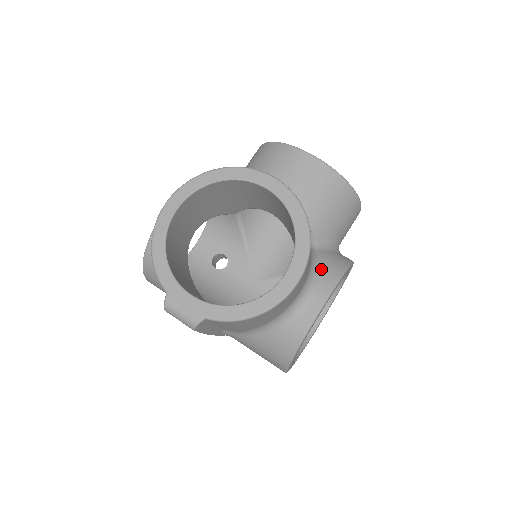
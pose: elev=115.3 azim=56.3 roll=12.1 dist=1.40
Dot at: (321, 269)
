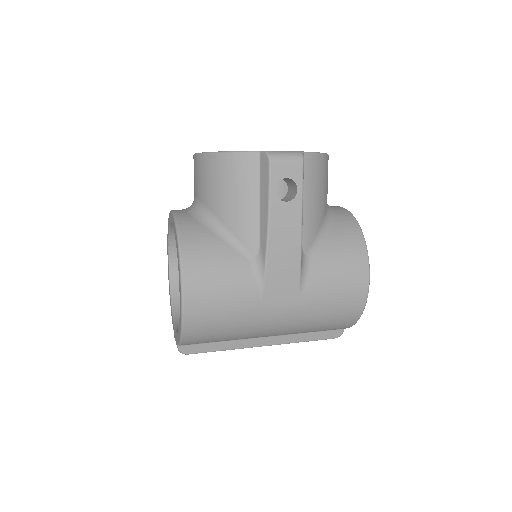
Dot at: occluded
